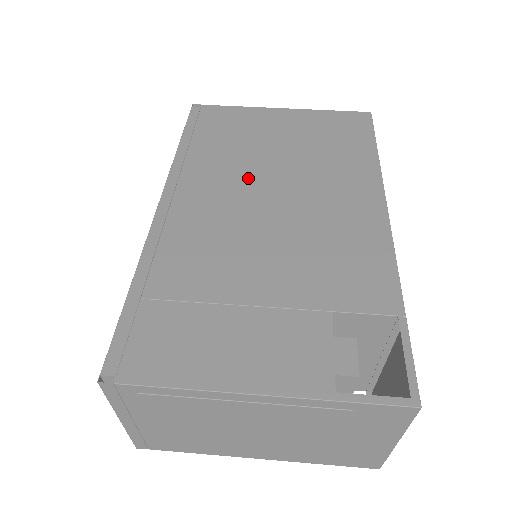
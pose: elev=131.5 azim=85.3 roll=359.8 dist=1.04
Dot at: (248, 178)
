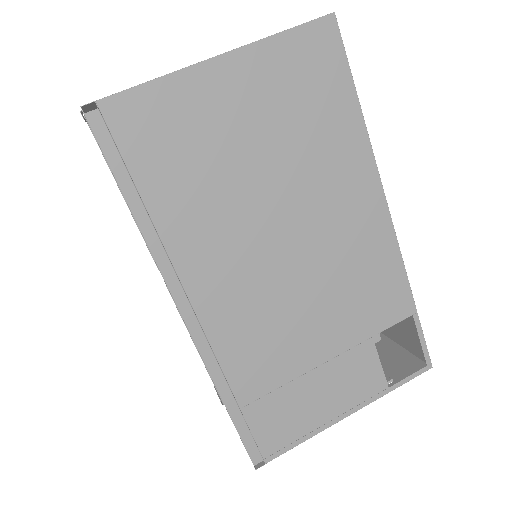
Dot at: (248, 231)
